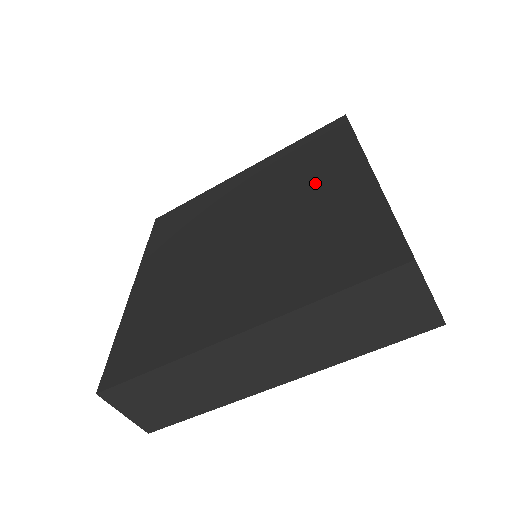
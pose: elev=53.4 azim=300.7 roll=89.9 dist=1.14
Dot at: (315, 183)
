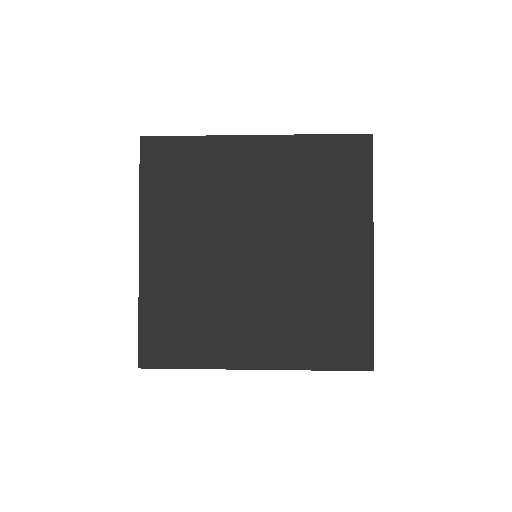
Dot at: (328, 234)
